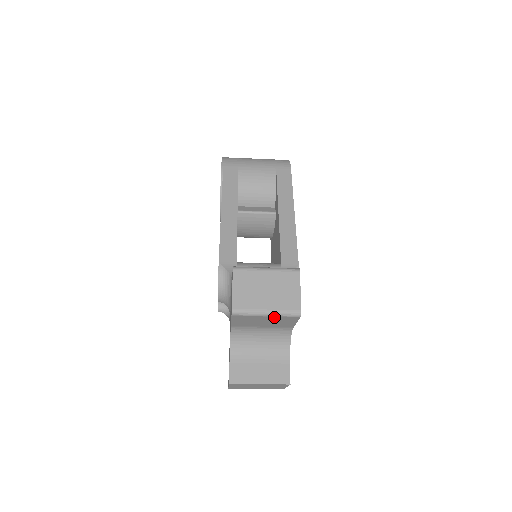
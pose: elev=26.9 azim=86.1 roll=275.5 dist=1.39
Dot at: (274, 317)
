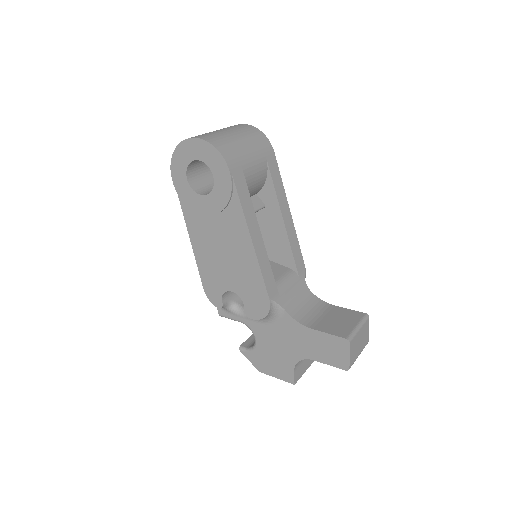
Dot at: occluded
